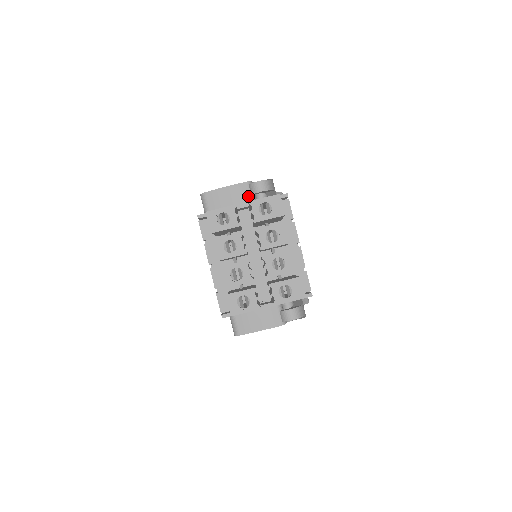
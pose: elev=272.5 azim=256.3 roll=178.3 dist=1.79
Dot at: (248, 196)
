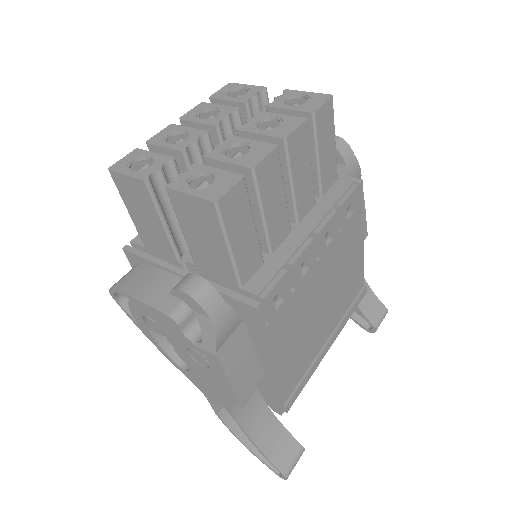
Dot at: occluded
